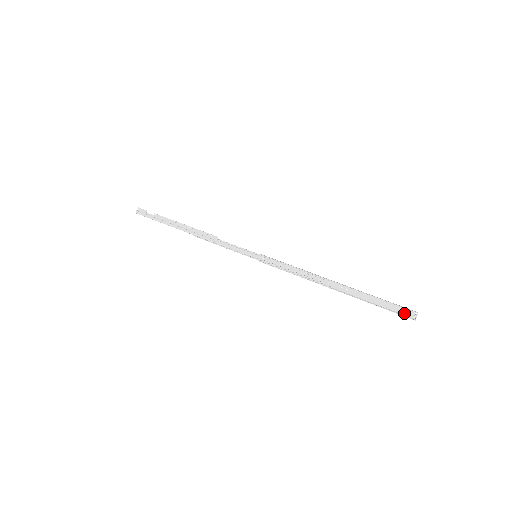
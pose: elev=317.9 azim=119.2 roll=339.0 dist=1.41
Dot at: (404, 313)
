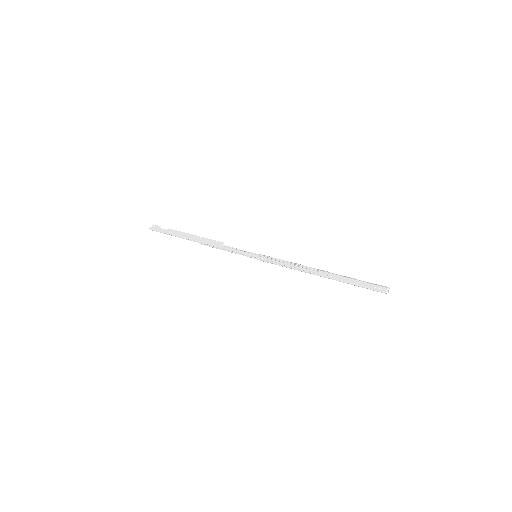
Dot at: (379, 290)
